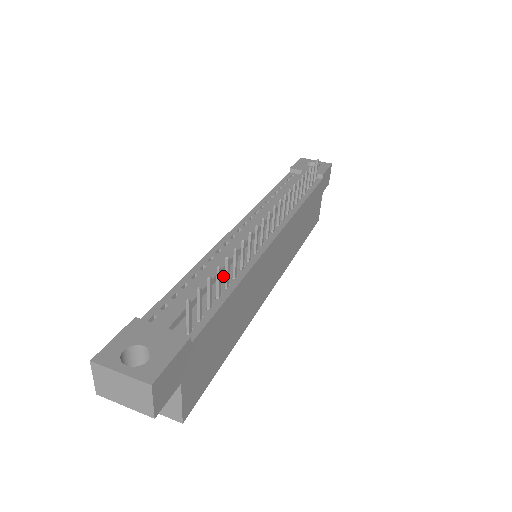
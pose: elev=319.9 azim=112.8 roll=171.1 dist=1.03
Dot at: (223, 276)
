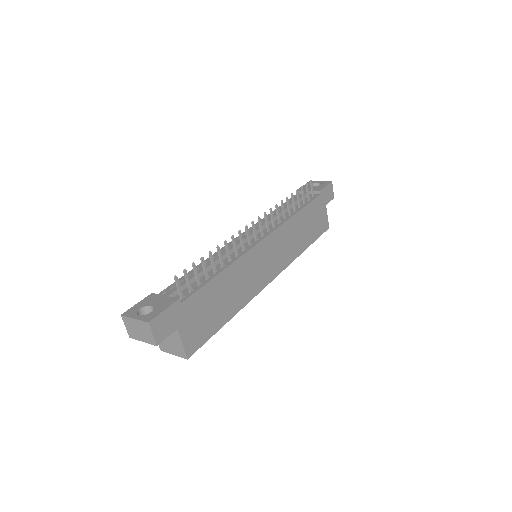
Dot at: occluded
